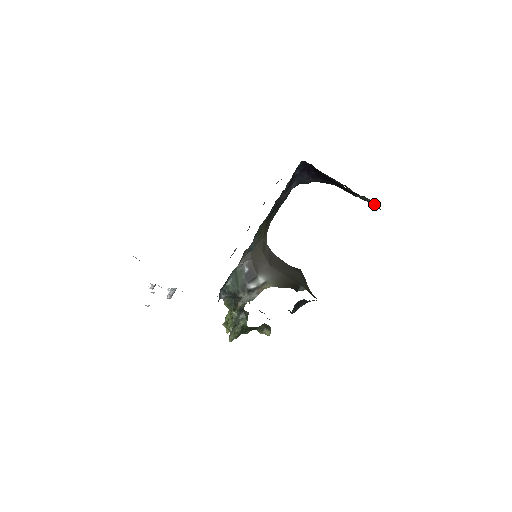
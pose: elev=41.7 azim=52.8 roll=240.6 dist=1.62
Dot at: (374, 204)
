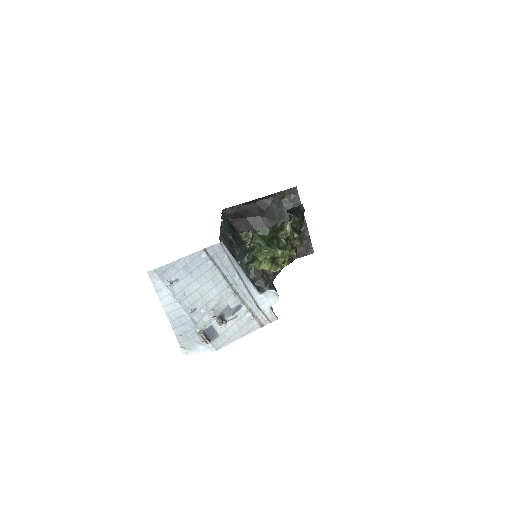
Dot at: (289, 195)
